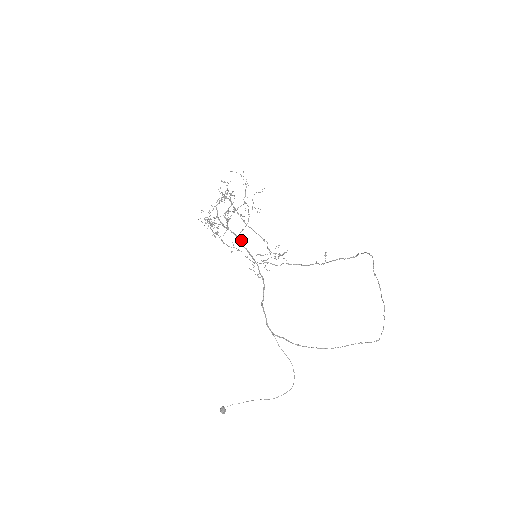
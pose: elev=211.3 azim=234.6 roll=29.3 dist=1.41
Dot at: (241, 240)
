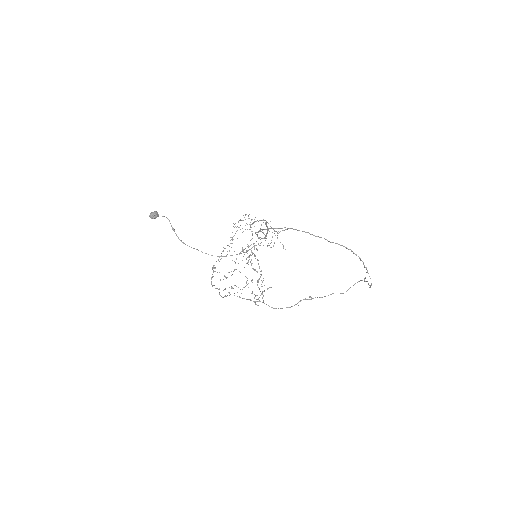
Dot at: occluded
